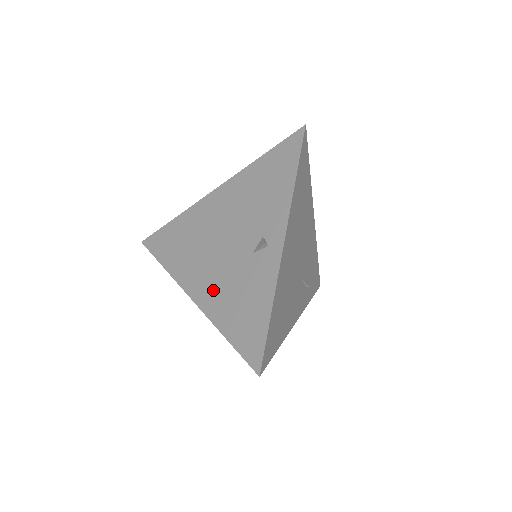
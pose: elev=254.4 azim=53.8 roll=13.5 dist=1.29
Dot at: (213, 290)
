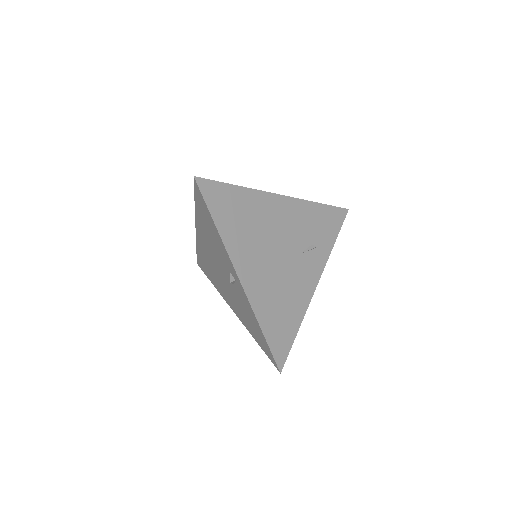
Dot at: (236, 308)
